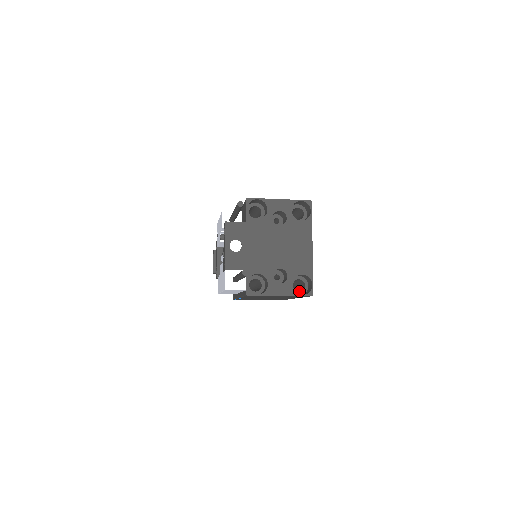
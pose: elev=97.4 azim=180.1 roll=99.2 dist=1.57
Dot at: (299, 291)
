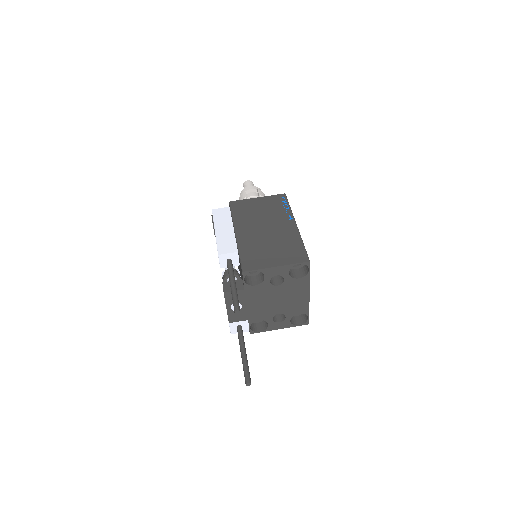
Dot at: occluded
